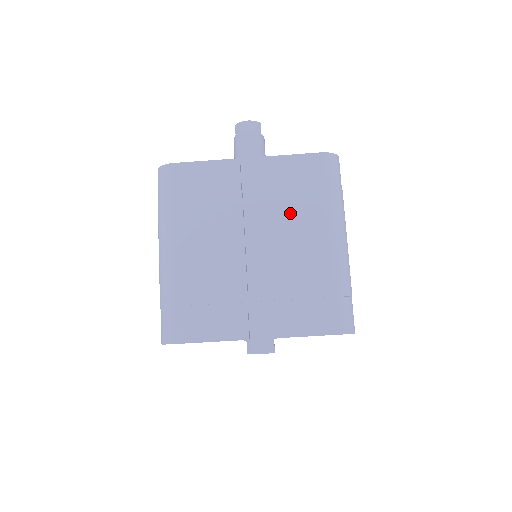
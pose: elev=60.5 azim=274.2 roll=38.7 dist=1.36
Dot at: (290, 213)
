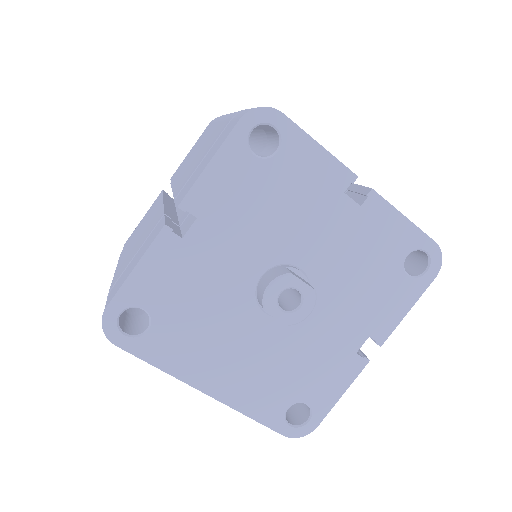
Dot at: (192, 155)
